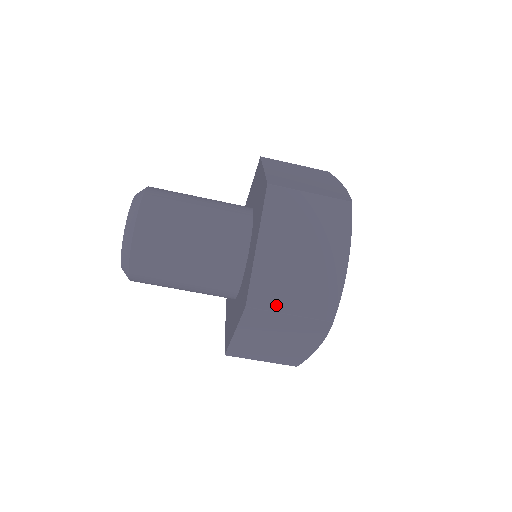
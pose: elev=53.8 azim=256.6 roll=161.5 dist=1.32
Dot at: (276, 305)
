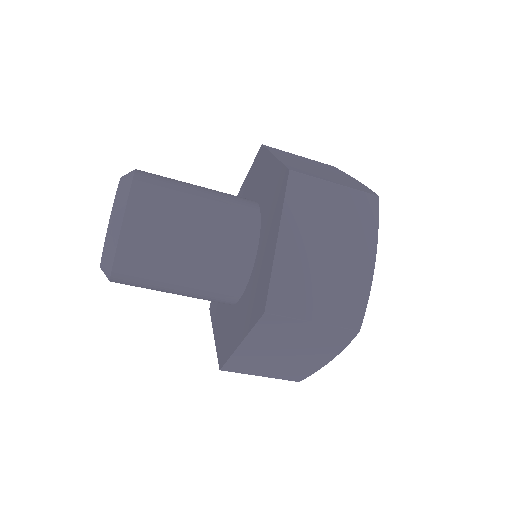
Dot at: (249, 372)
